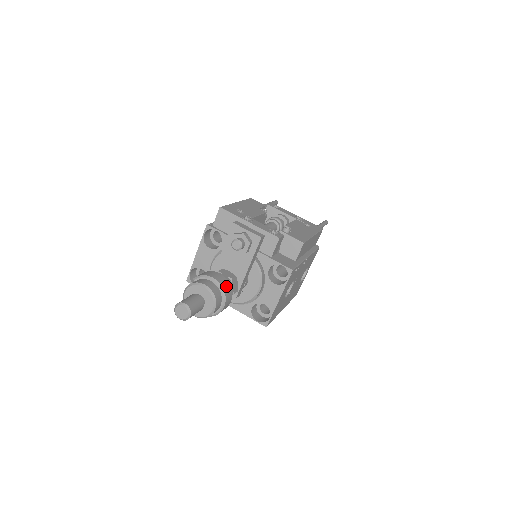
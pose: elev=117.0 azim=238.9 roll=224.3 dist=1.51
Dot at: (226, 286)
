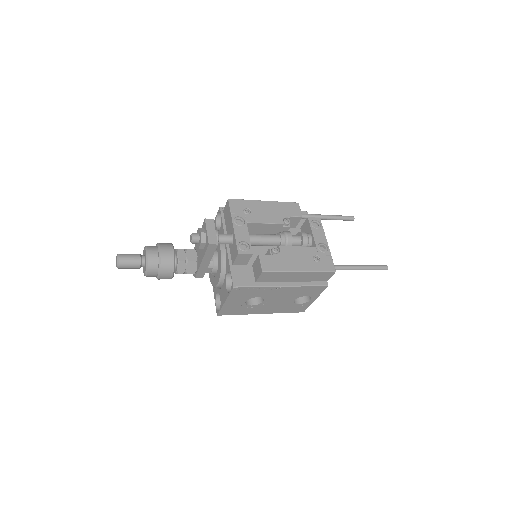
Dot at: (167, 264)
